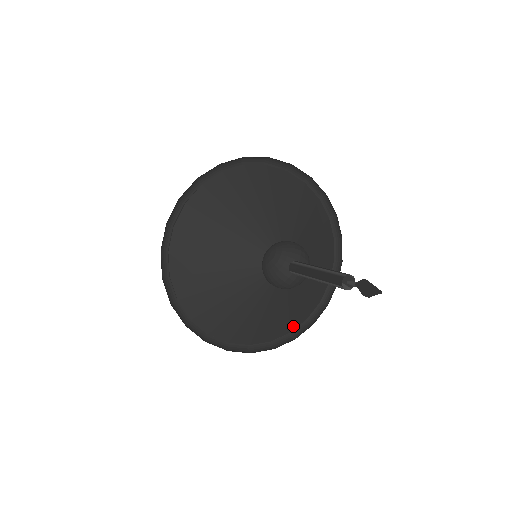
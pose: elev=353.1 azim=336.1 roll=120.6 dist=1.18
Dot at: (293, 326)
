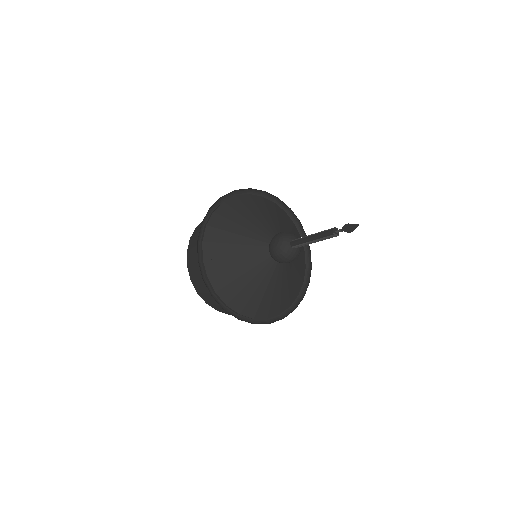
Dot at: (291, 301)
